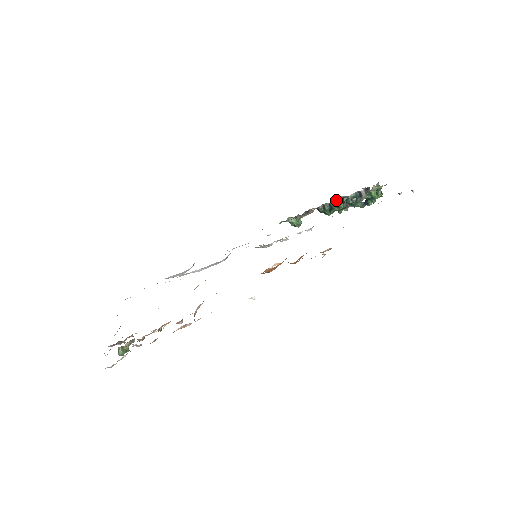
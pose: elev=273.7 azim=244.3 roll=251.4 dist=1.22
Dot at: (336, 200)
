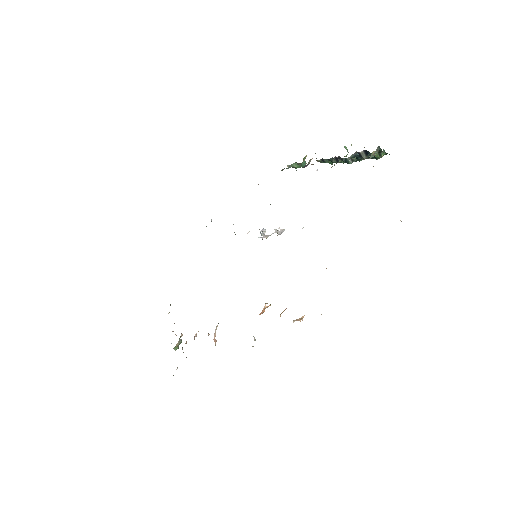
Dot at: (334, 158)
